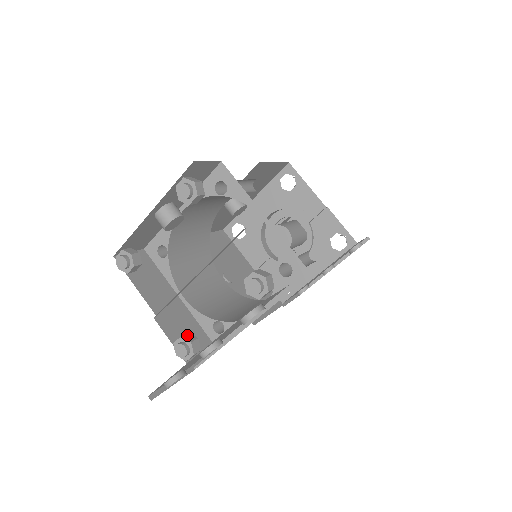
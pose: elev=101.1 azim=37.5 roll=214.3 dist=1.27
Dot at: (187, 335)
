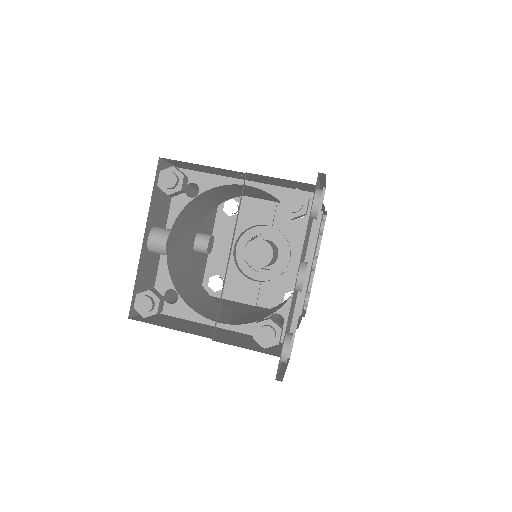
Dot at: (260, 321)
